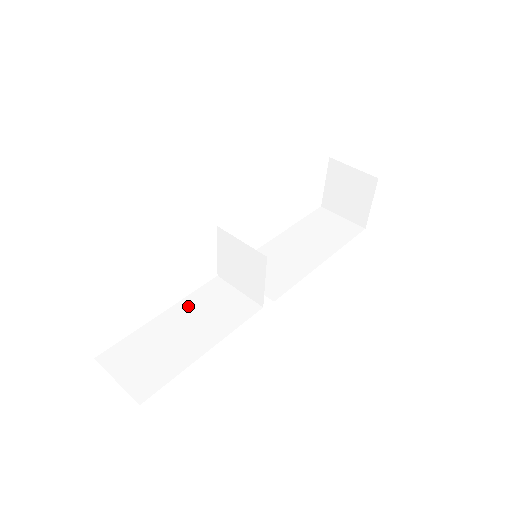
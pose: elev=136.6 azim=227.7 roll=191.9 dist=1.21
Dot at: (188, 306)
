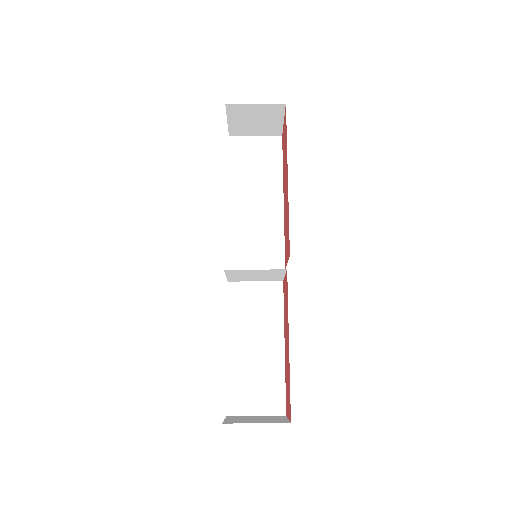
Dot at: (237, 326)
